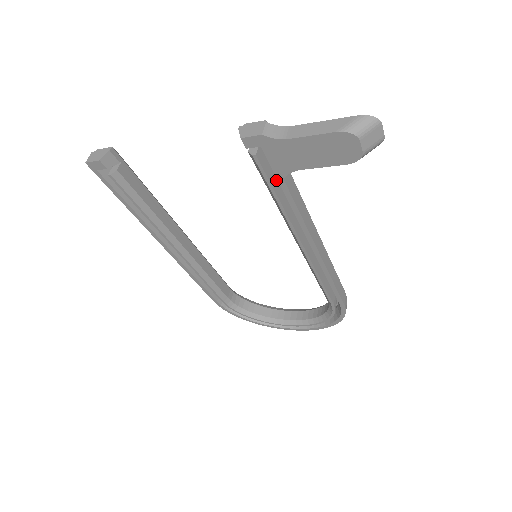
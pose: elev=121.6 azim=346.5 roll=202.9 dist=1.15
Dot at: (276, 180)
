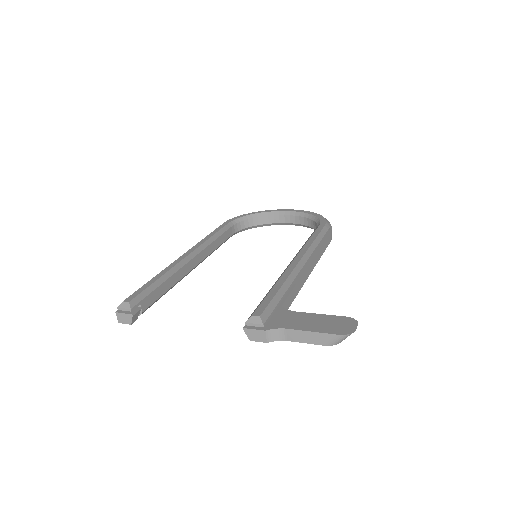
Dot at: occluded
